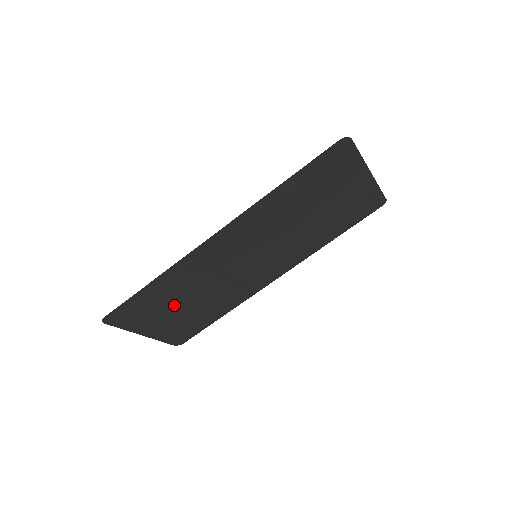
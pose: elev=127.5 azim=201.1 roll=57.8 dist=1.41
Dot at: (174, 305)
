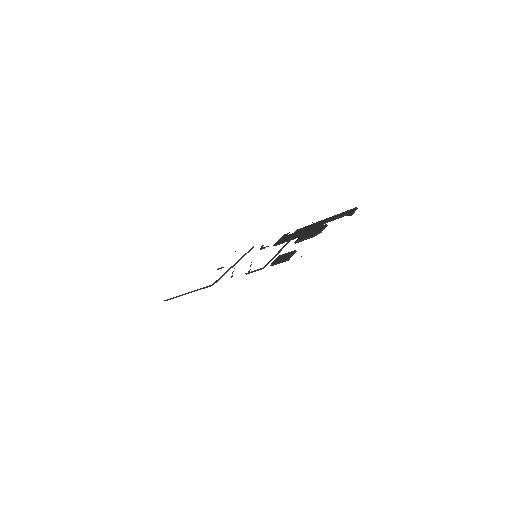
Dot at: occluded
